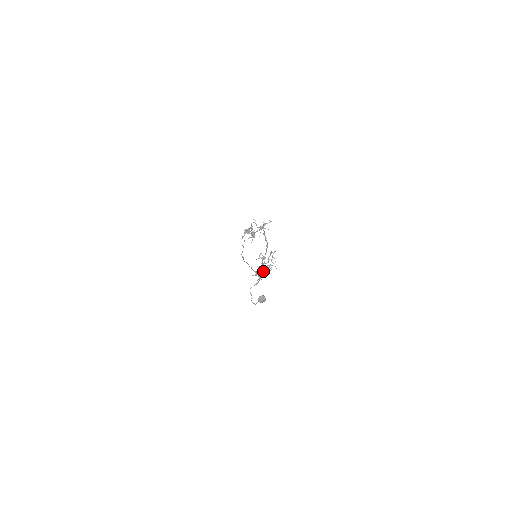
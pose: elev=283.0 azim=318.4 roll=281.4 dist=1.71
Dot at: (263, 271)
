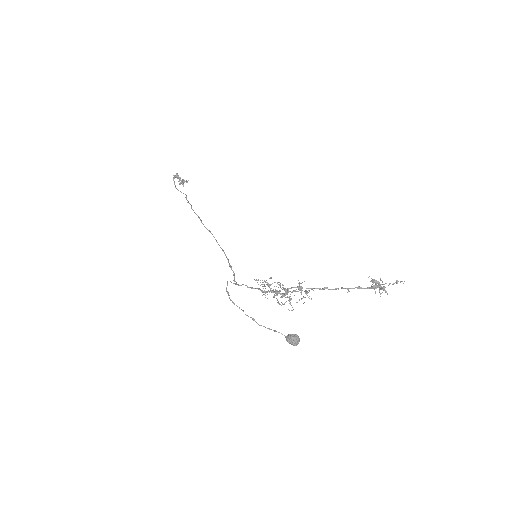
Dot at: (274, 292)
